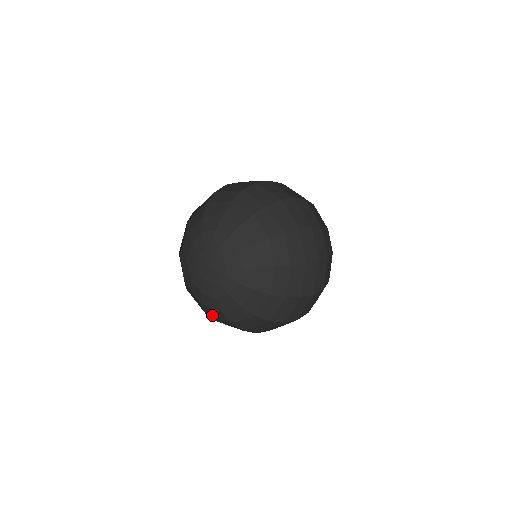
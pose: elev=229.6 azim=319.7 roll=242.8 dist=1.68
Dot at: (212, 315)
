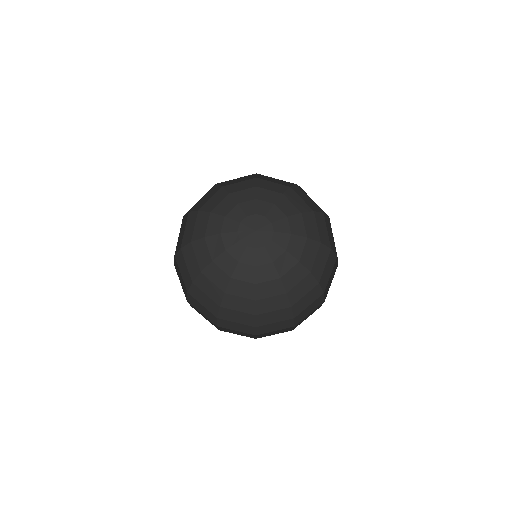
Dot at: (263, 296)
